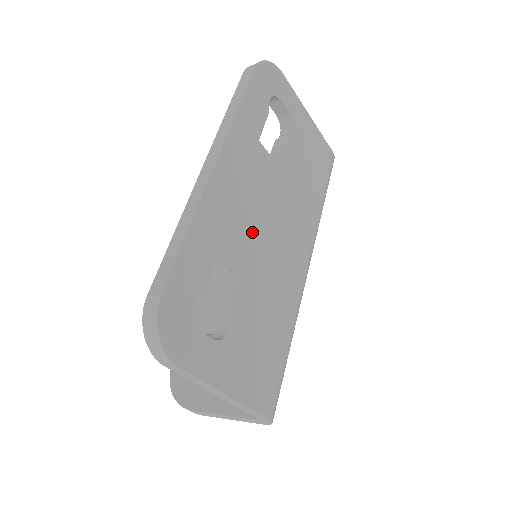
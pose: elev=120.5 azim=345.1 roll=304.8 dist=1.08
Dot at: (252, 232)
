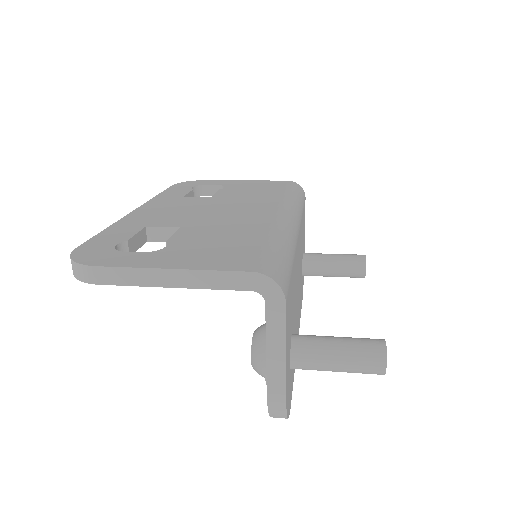
Dot at: (186, 217)
